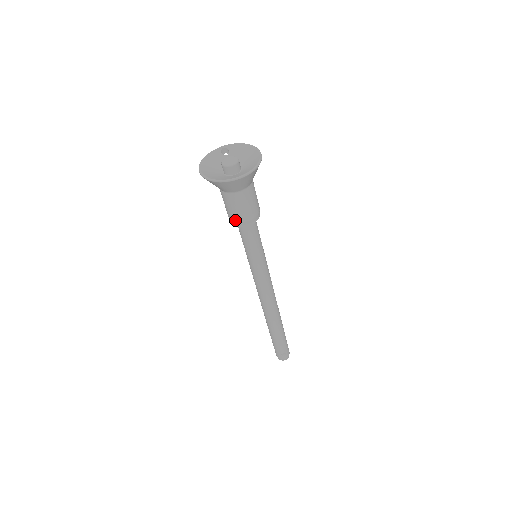
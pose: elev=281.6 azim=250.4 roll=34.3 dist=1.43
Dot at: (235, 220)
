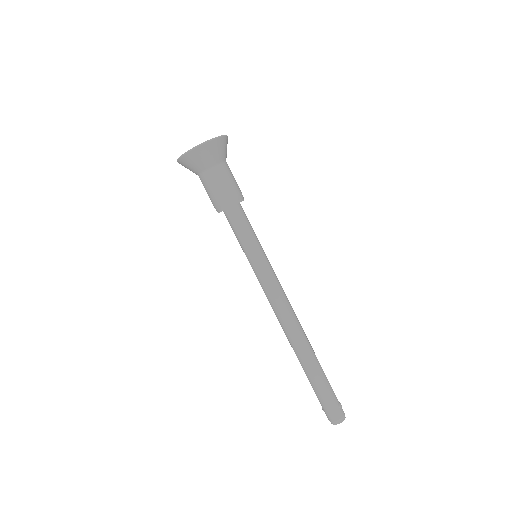
Dot at: (231, 196)
